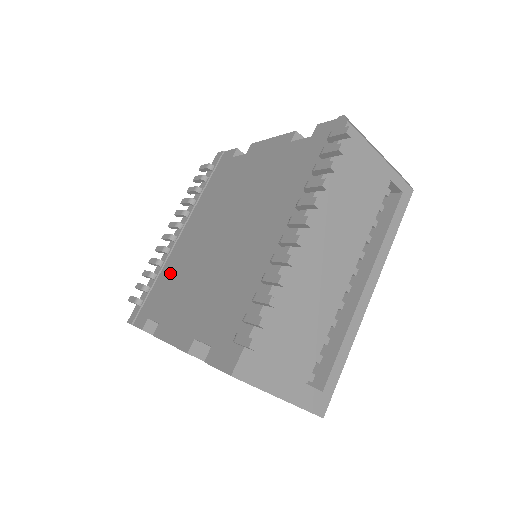
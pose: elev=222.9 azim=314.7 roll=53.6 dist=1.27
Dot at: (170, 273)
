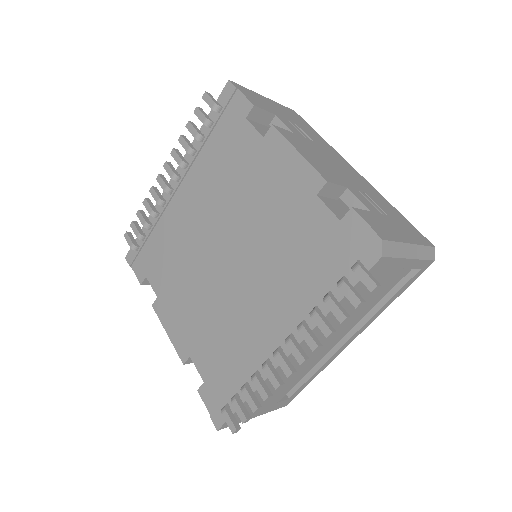
Dot at: (167, 240)
